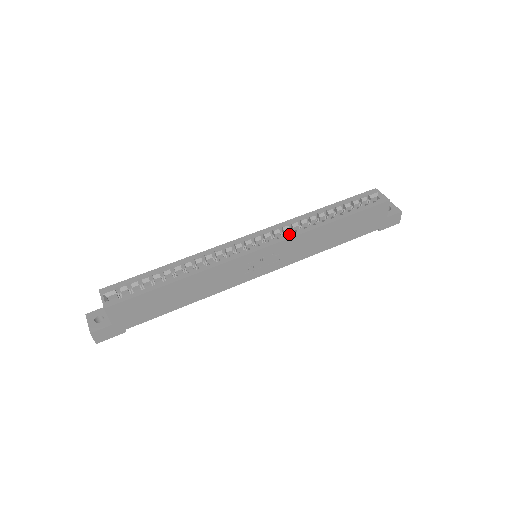
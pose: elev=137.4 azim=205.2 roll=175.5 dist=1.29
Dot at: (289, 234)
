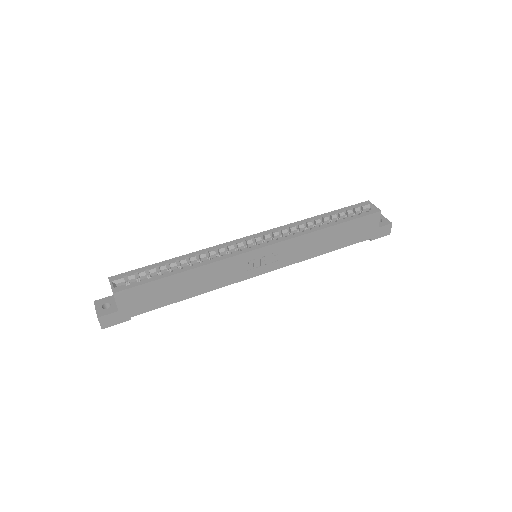
Dot at: (288, 236)
